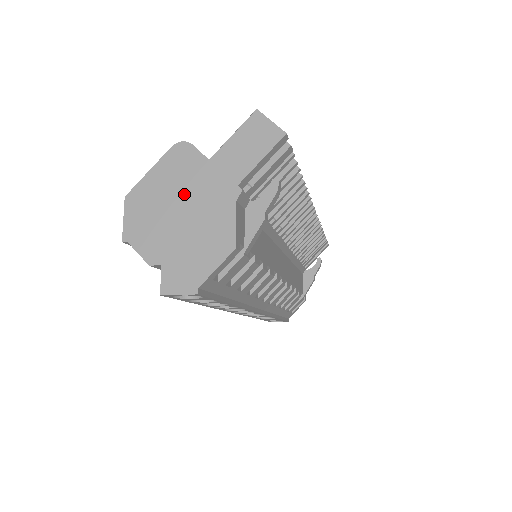
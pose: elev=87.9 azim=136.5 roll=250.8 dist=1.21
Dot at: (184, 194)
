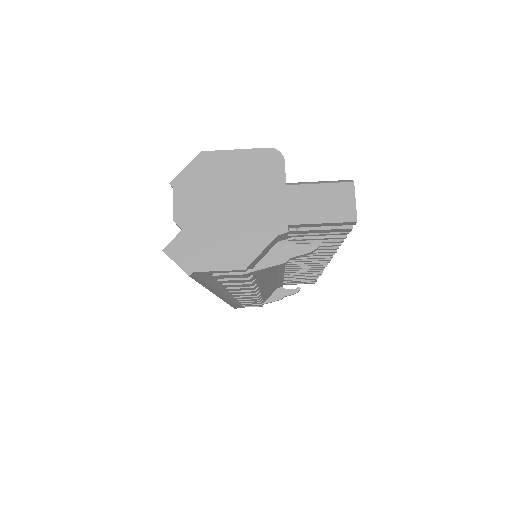
Dot at: (245, 193)
